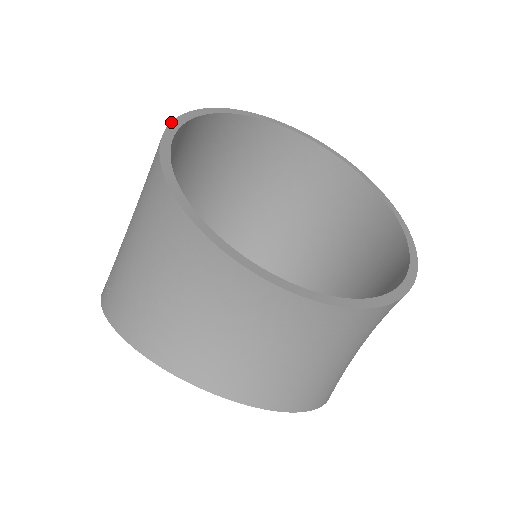
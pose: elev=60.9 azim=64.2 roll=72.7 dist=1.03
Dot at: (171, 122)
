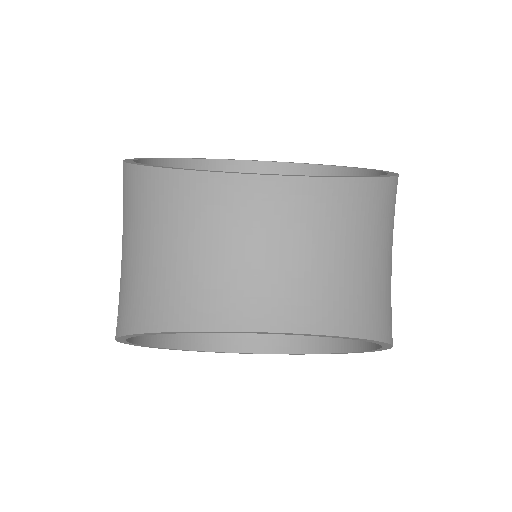
Dot at: occluded
